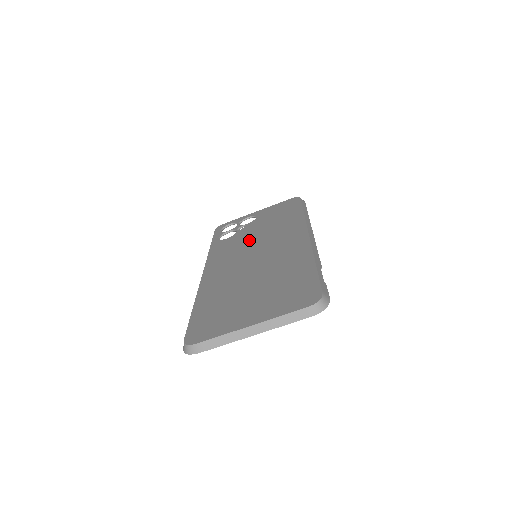
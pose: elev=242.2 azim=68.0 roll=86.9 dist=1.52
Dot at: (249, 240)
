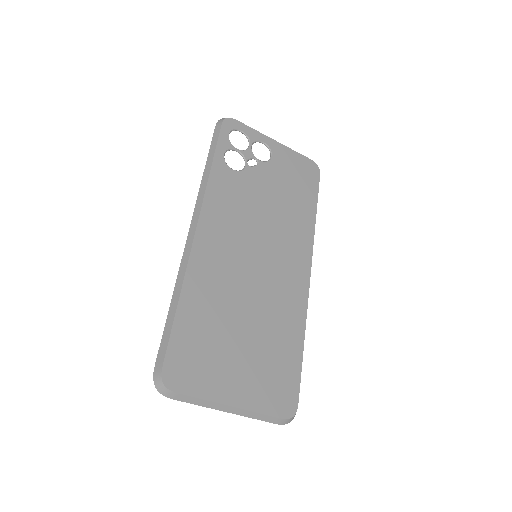
Dot at: (256, 211)
